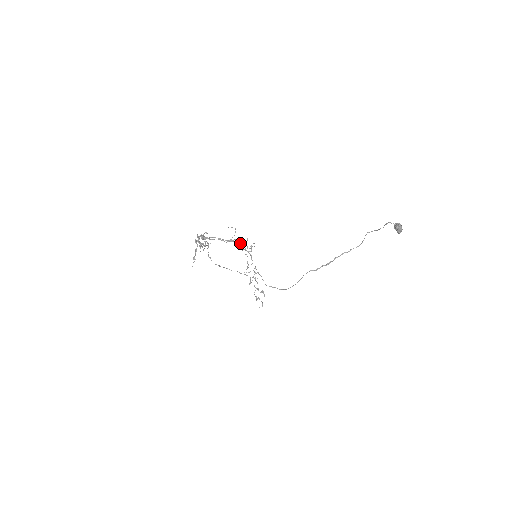
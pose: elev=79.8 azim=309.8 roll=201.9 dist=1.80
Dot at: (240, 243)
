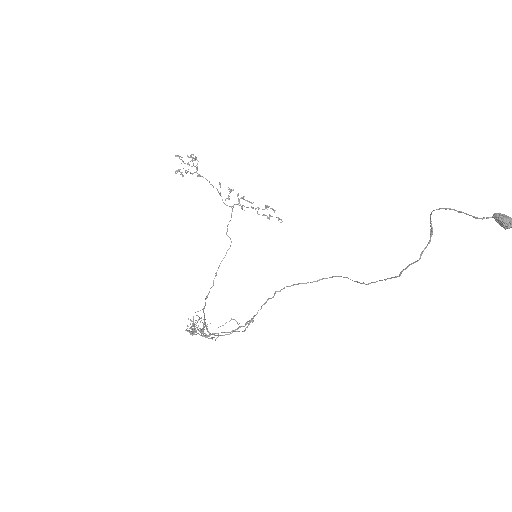
Dot at: (252, 319)
